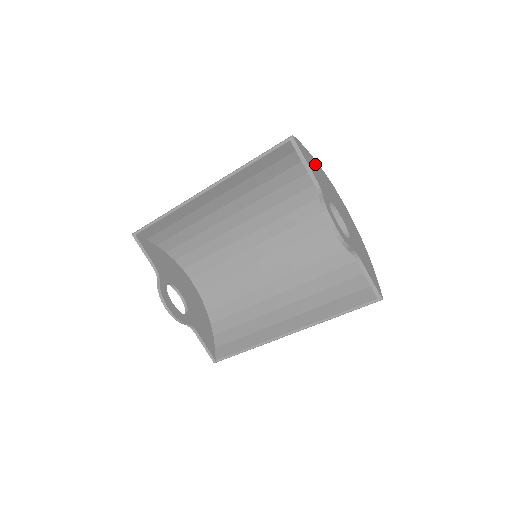
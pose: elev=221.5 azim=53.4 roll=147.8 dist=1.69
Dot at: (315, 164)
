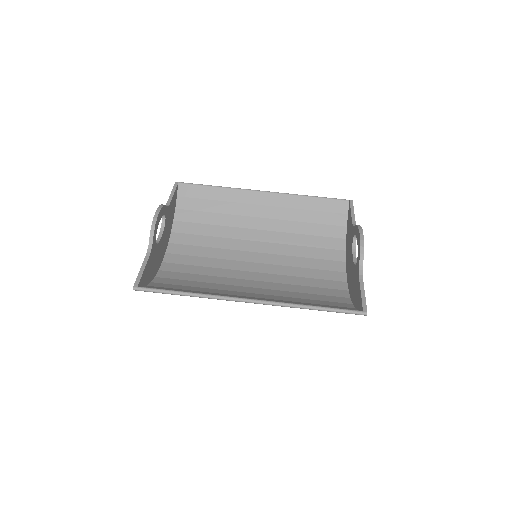
Dot at: occluded
